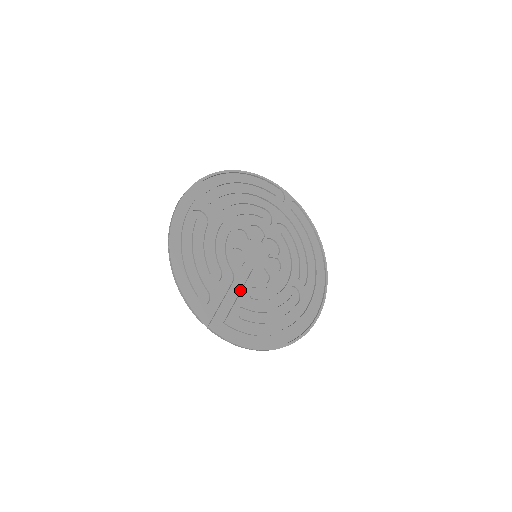
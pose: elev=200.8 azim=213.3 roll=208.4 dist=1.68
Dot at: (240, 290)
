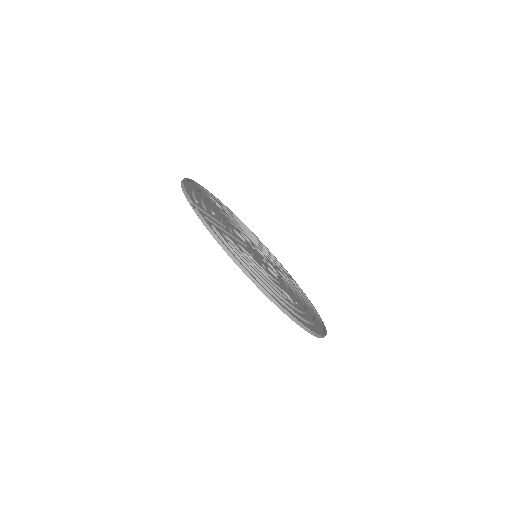
Dot at: occluded
